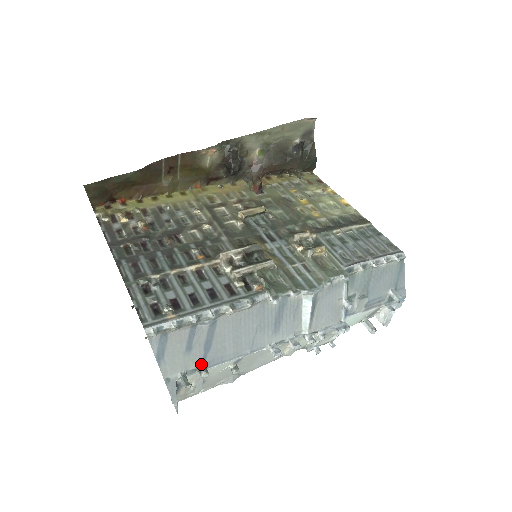
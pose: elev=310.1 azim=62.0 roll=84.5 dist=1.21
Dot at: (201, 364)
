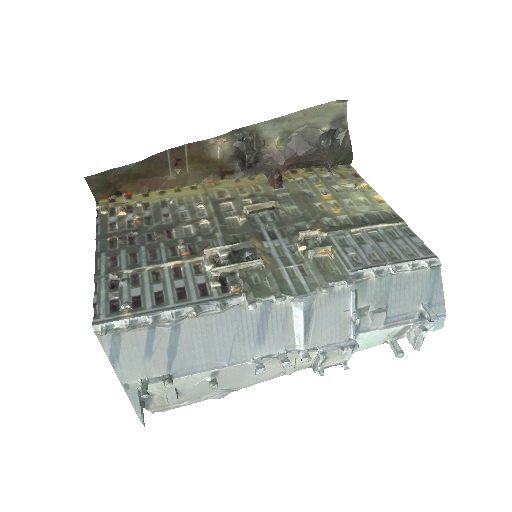
Dot at: (166, 372)
